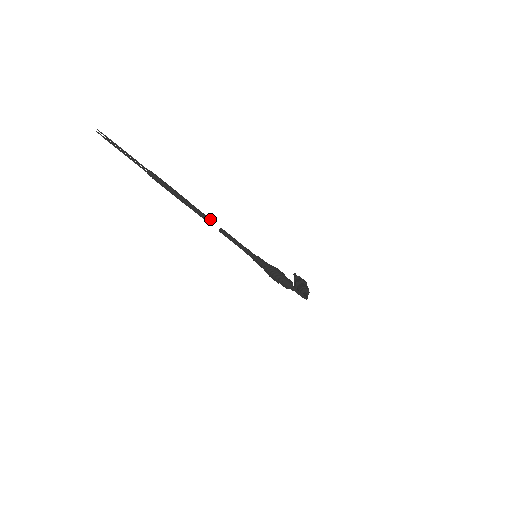
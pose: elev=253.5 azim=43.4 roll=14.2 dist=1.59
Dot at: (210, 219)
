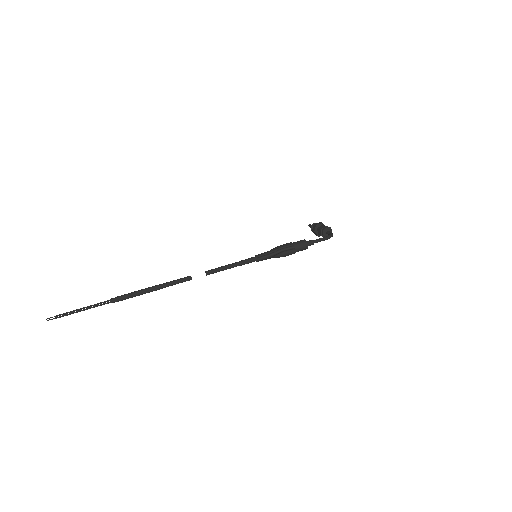
Dot at: (190, 276)
